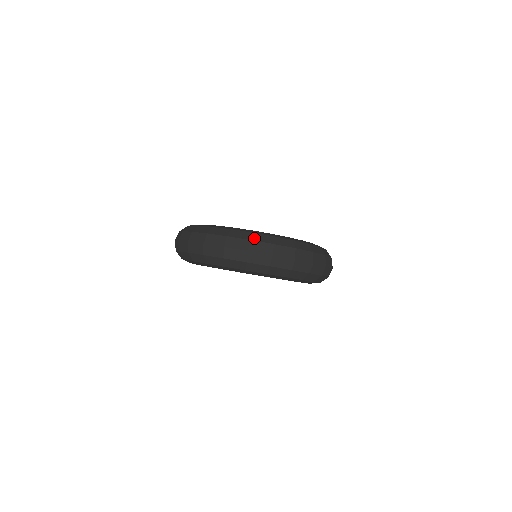
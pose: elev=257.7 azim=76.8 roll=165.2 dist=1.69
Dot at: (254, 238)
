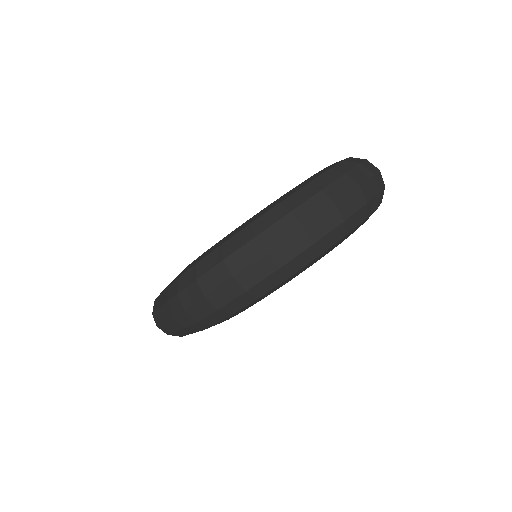
Dot at: (321, 185)
